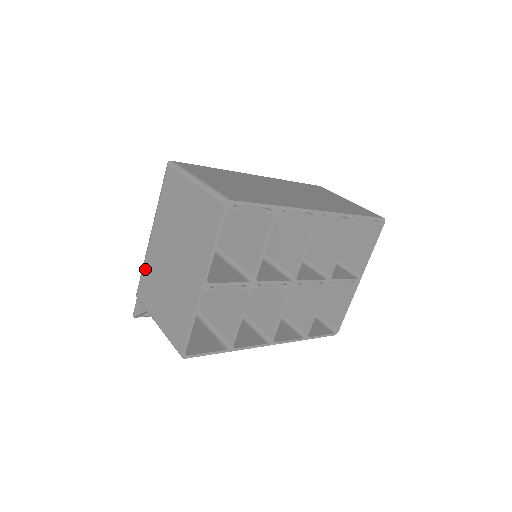
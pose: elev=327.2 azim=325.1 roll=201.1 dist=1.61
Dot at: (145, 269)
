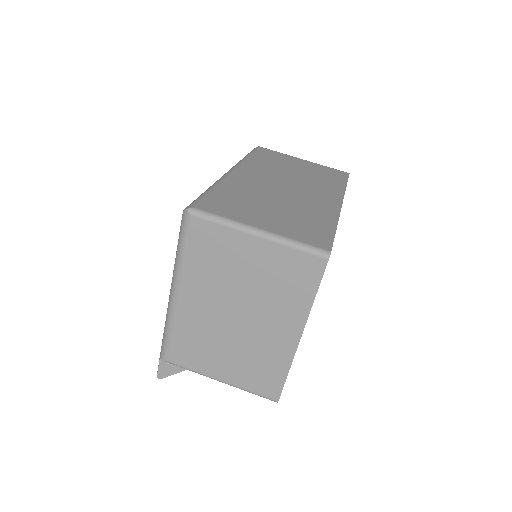
Dot at: (176, 332)
